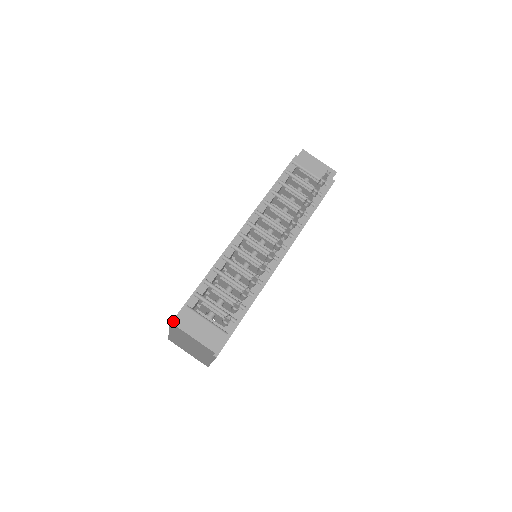
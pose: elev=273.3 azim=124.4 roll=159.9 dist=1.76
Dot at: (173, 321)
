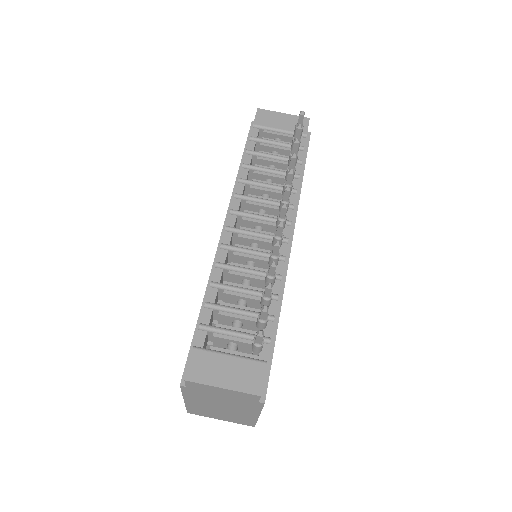
Dot at: (183, 378)
